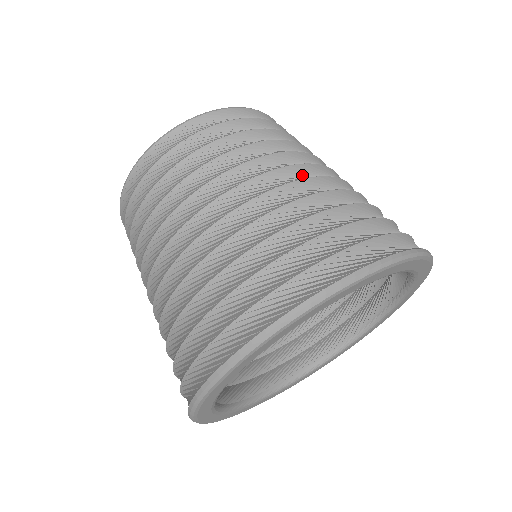
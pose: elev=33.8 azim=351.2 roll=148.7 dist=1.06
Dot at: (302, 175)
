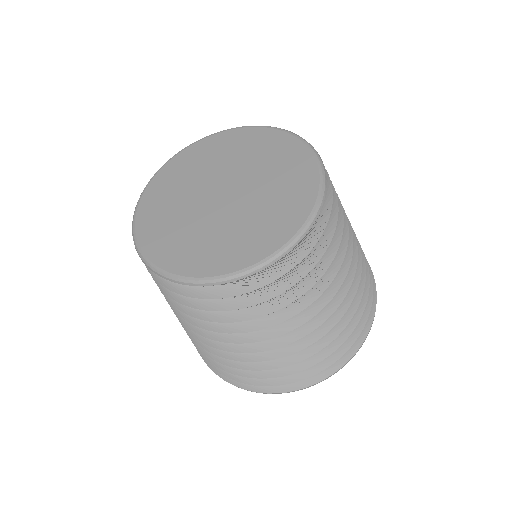
Dot at: (353, 248)
